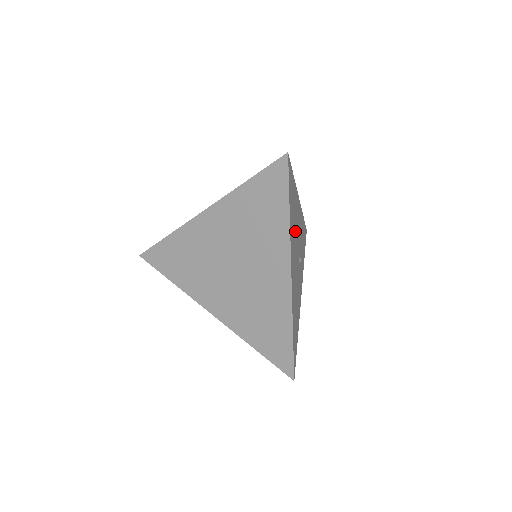
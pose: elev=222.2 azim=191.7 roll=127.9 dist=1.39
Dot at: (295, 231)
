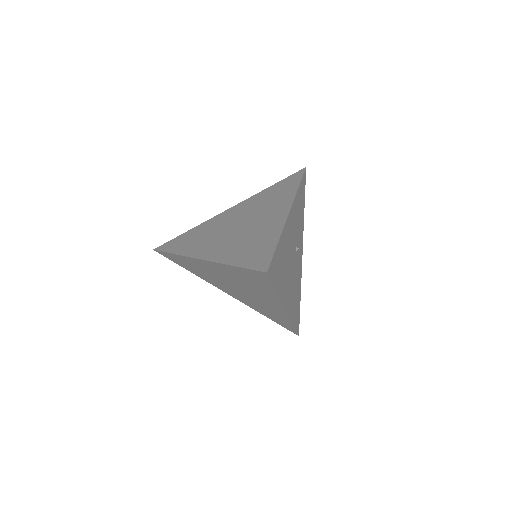
Dot at: (287, 262)
